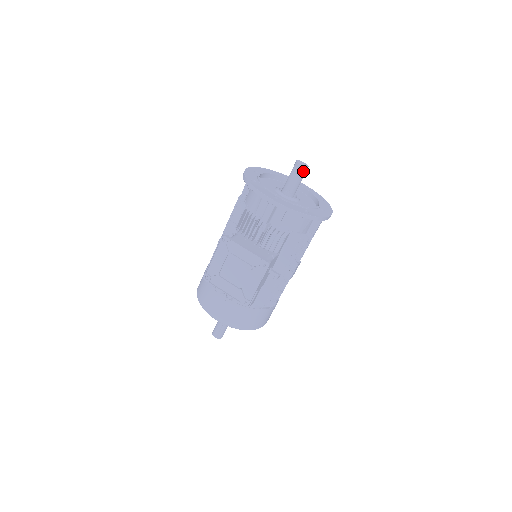
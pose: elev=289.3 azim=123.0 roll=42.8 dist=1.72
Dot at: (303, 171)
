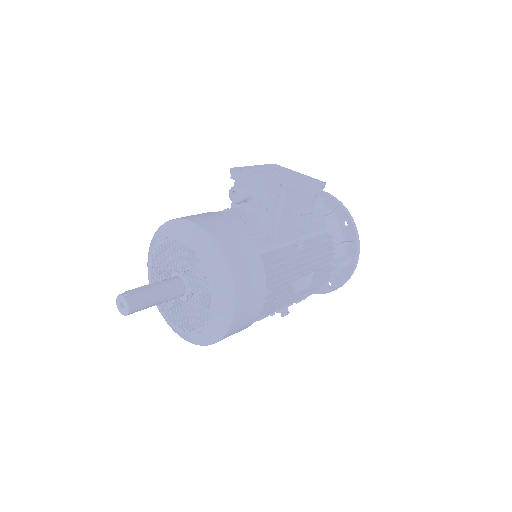
Dot at: occluded
